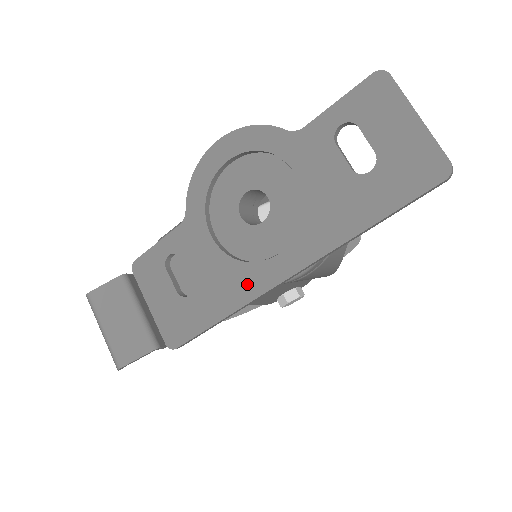
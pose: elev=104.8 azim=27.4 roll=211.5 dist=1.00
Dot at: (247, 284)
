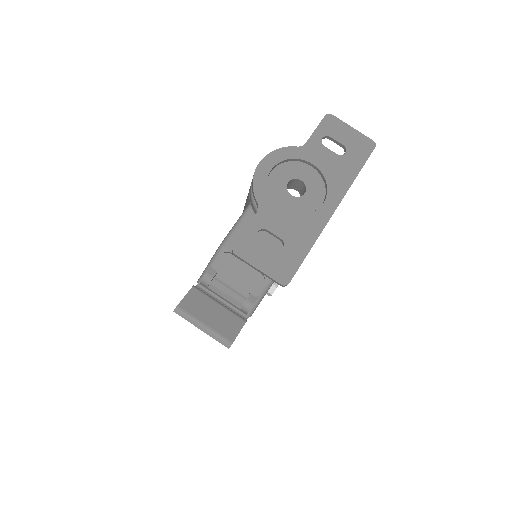
Dot at: (315, 225)
